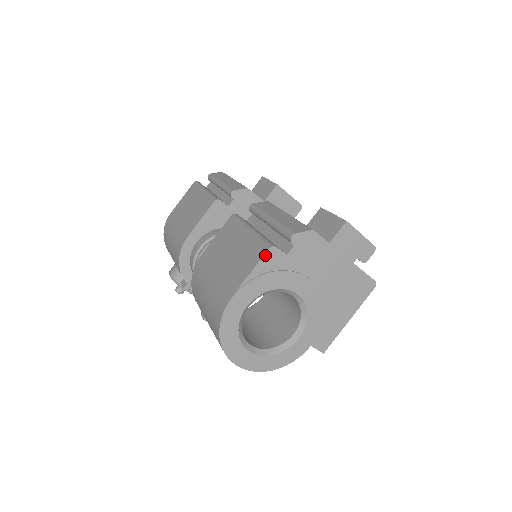
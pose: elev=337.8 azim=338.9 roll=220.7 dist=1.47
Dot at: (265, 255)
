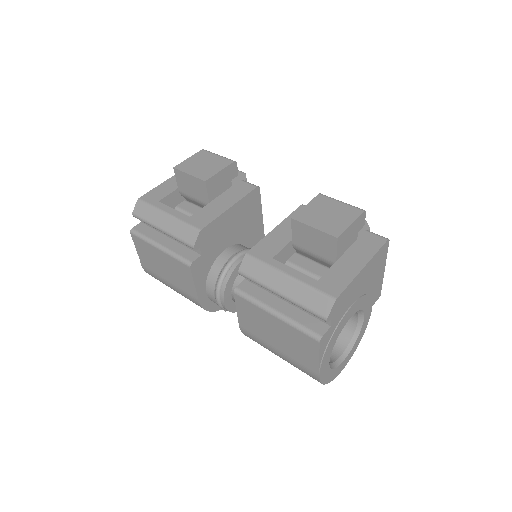
Dot at: (320, 346)
